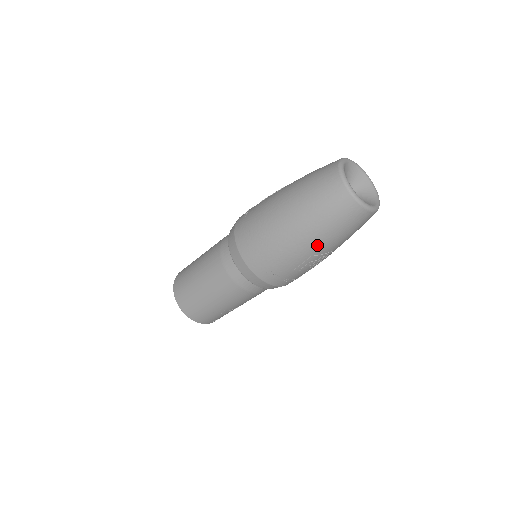
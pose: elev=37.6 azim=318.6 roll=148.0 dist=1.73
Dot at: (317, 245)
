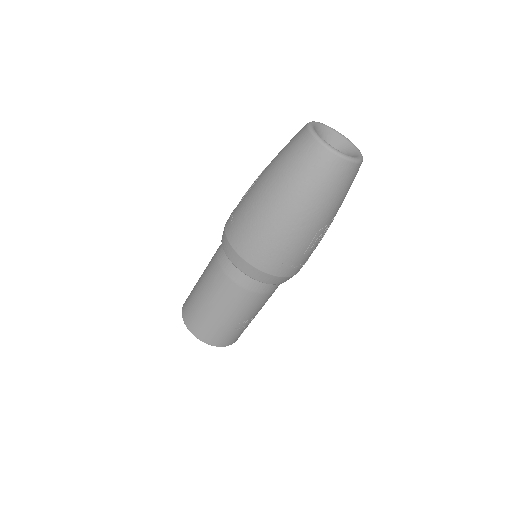
Dot at: (320, 218)
